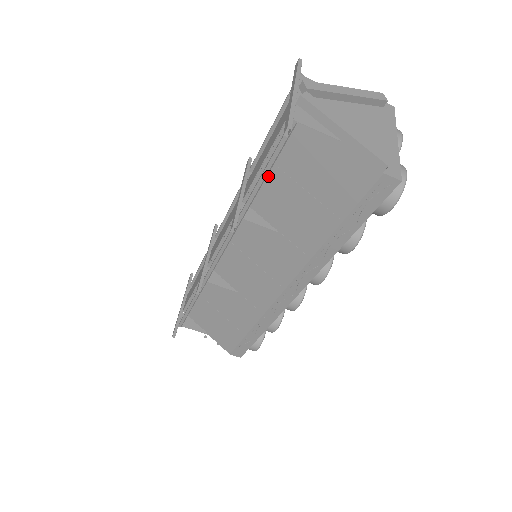
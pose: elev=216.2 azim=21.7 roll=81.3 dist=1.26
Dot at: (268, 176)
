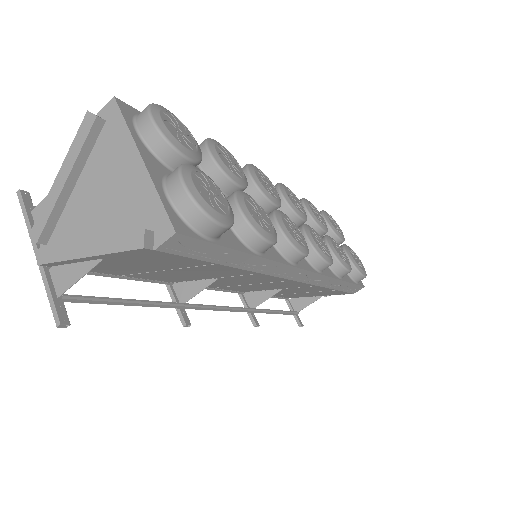
Dot at: (144, 277)
